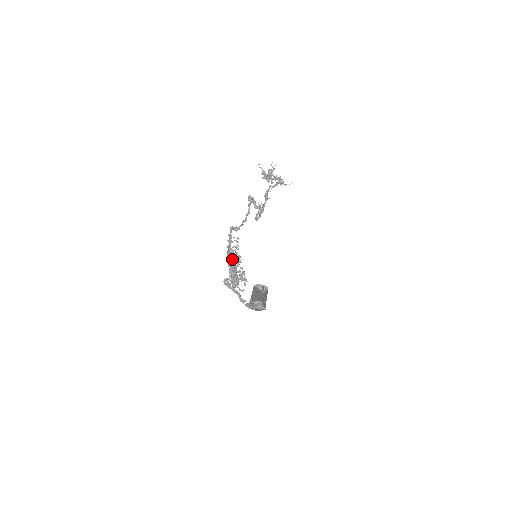
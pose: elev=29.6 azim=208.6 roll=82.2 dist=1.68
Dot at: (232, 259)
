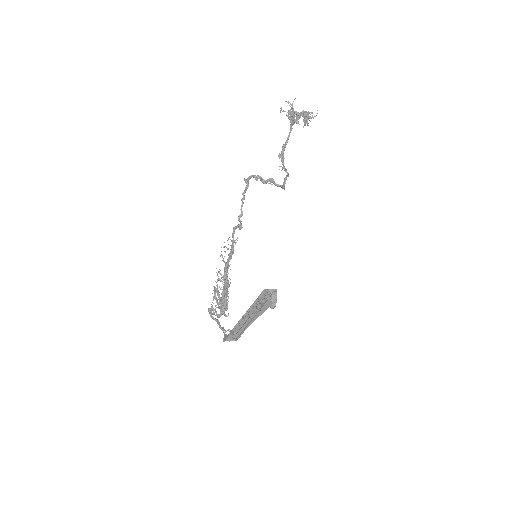
Dot at: occluded
